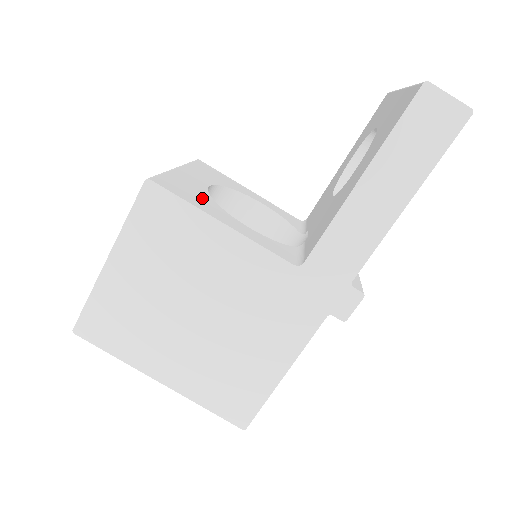
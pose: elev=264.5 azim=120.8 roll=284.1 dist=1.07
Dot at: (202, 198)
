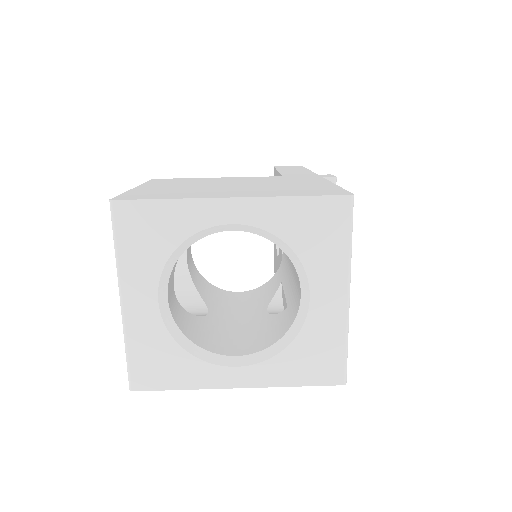
Dot at: occluded
